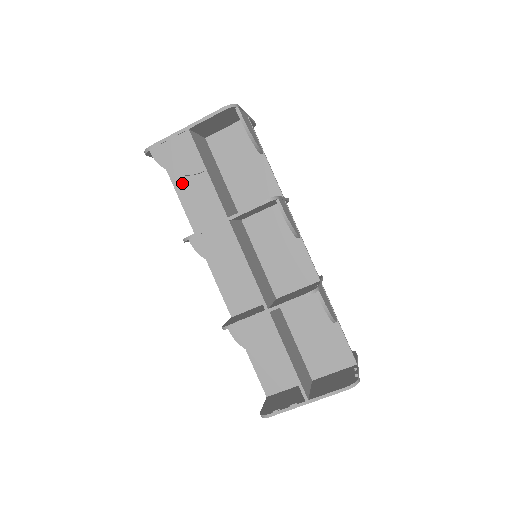
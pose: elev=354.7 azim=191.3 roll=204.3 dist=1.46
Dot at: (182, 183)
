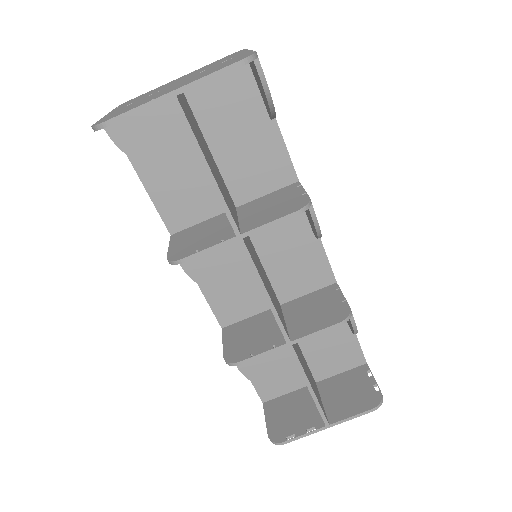
Dot at: occluded
